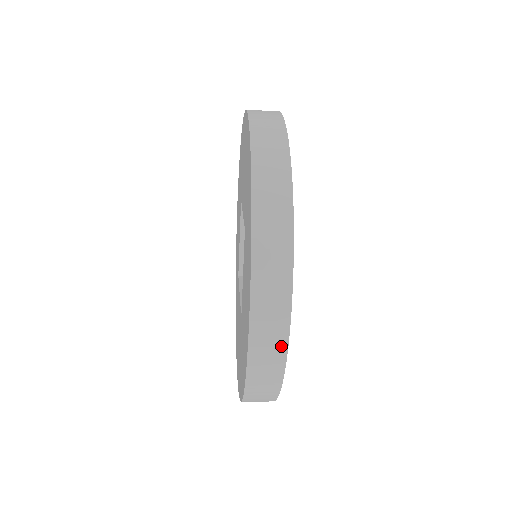
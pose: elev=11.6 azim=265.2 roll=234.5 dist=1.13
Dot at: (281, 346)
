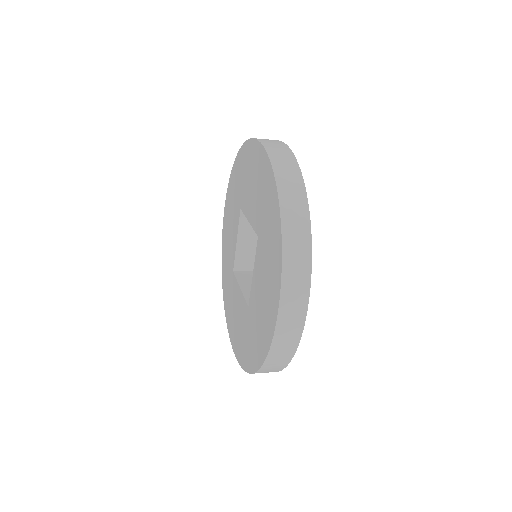
Dot at: (299, 328)
